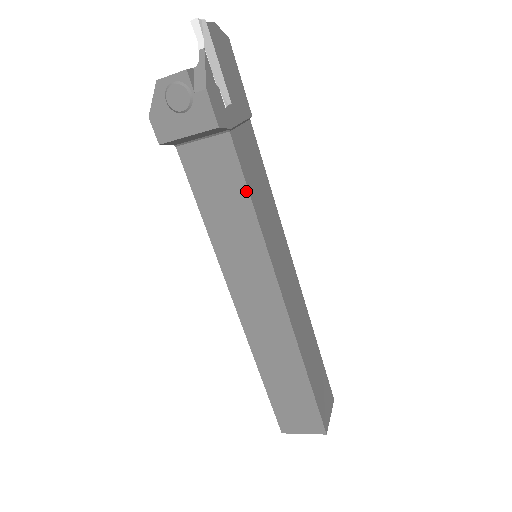
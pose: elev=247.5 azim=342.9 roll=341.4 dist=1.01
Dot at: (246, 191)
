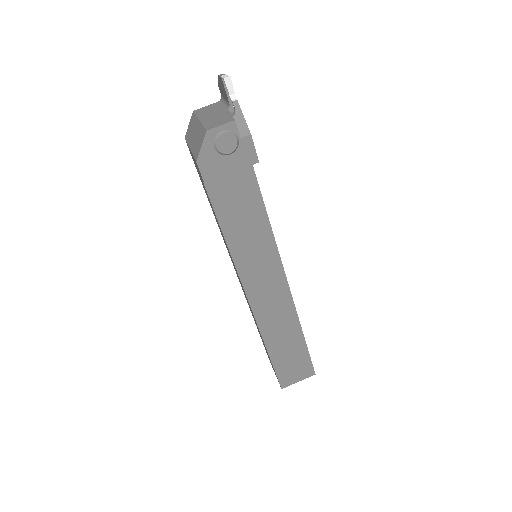
Dot at: (263, 207)
